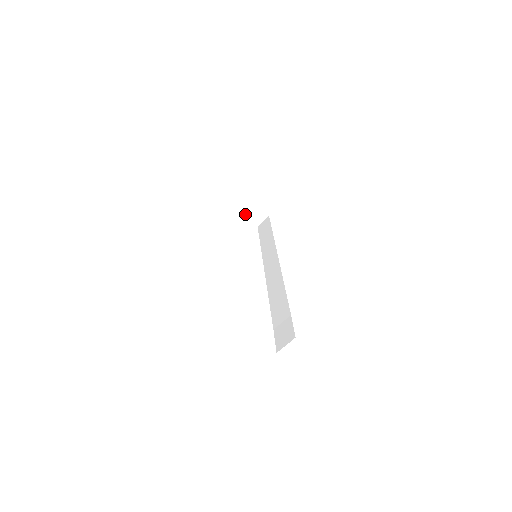
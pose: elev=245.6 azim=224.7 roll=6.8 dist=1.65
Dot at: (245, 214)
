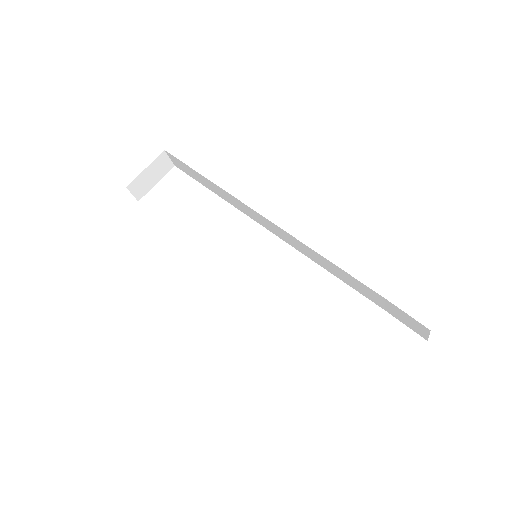
Dot at: (154, 184)
